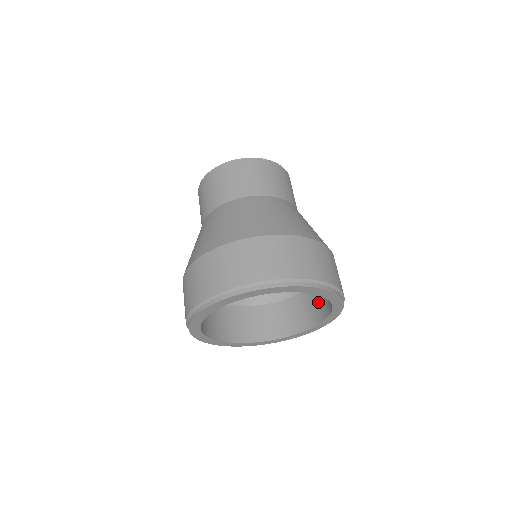
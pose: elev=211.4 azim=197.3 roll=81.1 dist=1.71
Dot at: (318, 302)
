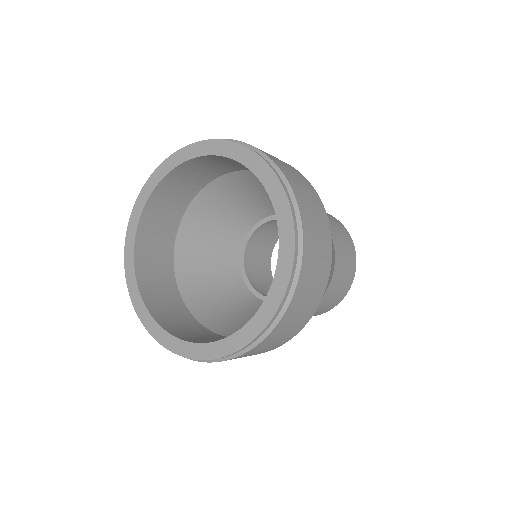
Dot at: occluded
